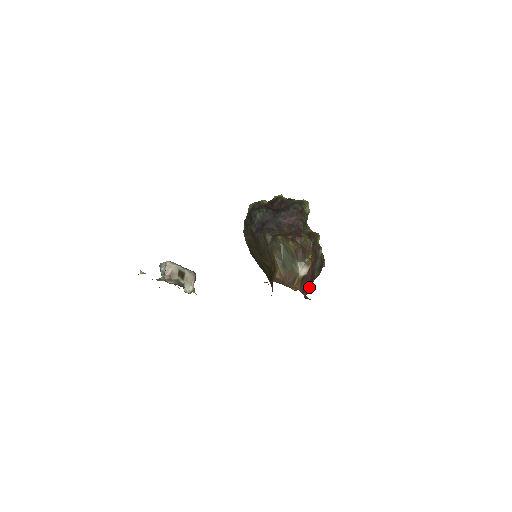
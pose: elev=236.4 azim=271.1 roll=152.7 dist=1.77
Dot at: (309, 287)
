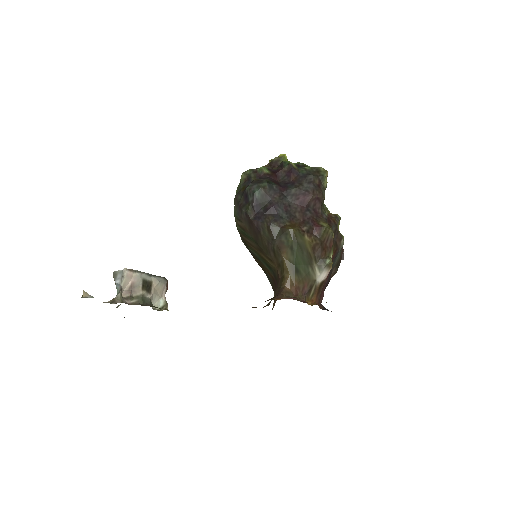
Dot at: (324, 290)
